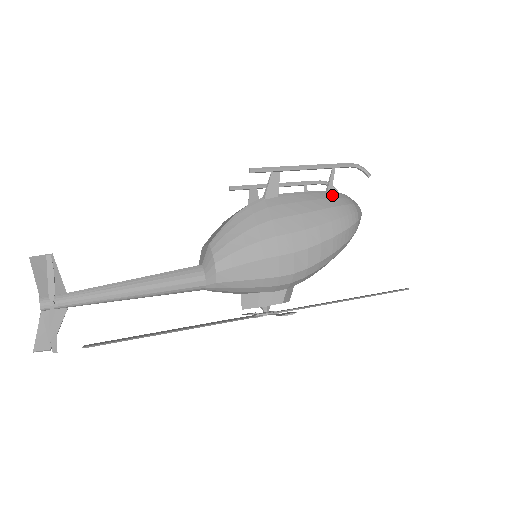
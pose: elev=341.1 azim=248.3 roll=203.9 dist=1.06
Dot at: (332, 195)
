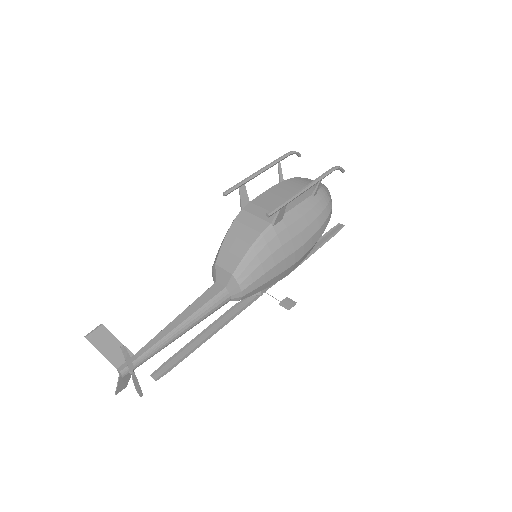
Dot at: (317, 199)
